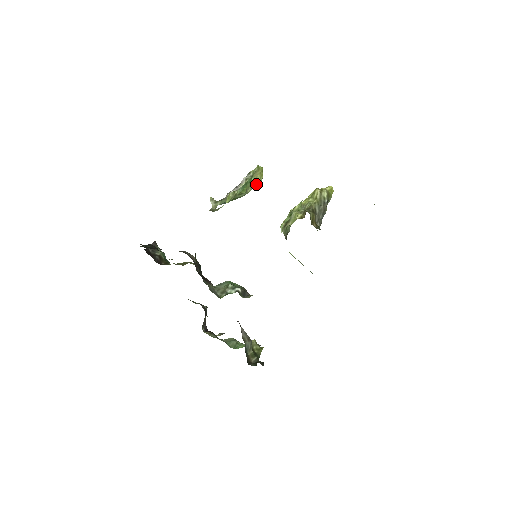
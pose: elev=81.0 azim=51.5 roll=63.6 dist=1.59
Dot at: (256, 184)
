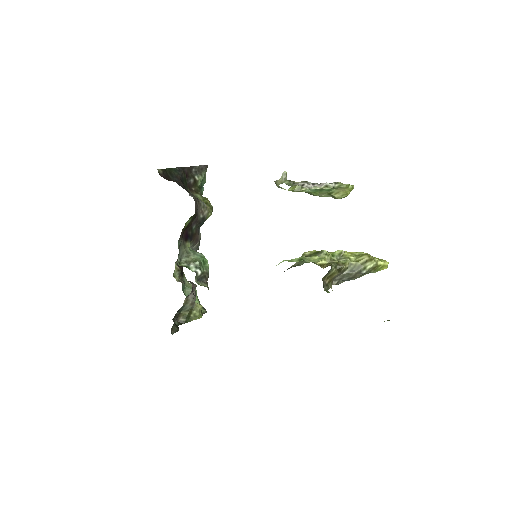
Dot at: (334, 196)
